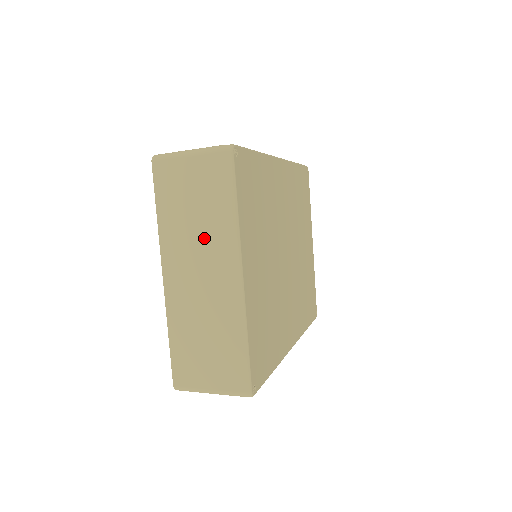
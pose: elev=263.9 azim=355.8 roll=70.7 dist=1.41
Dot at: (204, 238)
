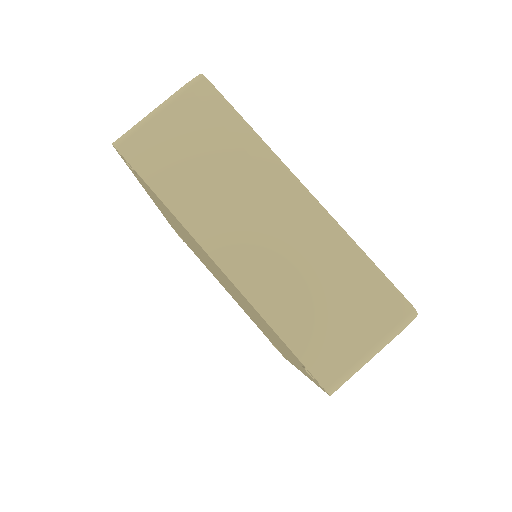
Dot at: (237, 182)
